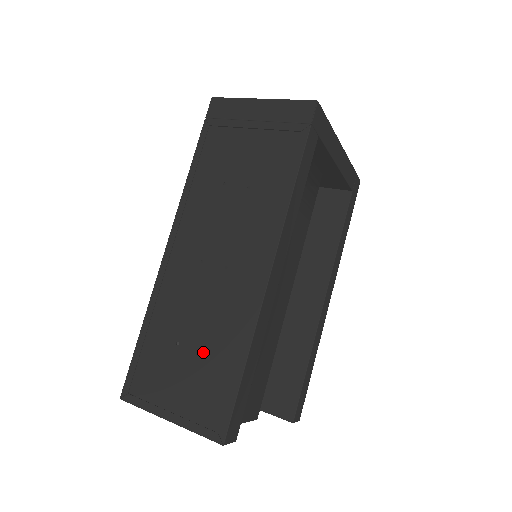
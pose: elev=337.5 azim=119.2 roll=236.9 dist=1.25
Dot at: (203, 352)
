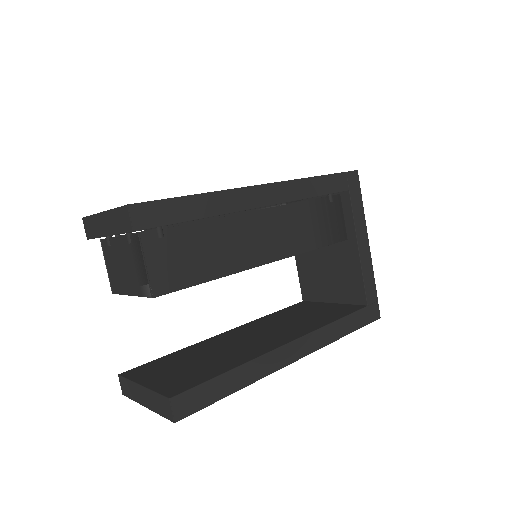
Dot at: occluded
